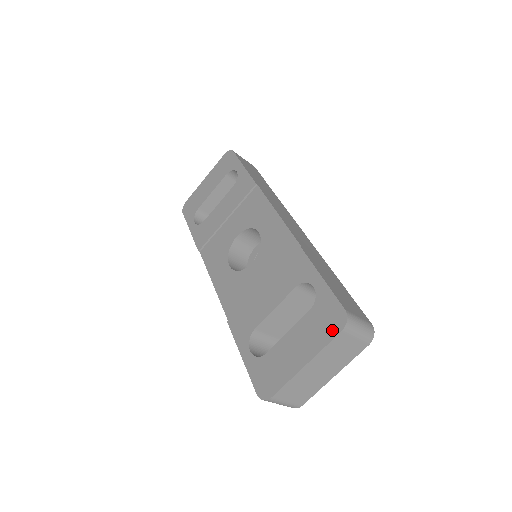
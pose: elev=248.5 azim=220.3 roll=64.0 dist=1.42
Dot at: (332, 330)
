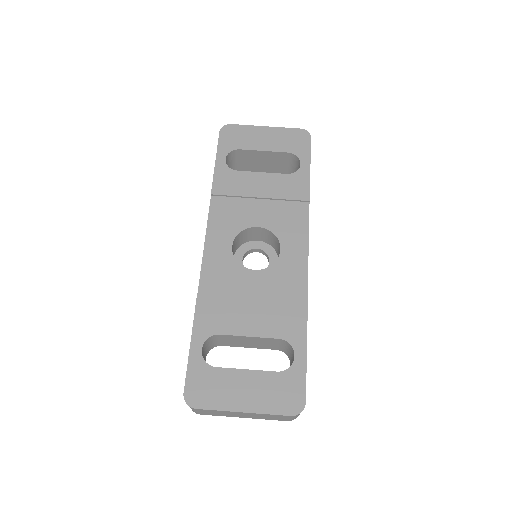
Dot at: (285, 407)
